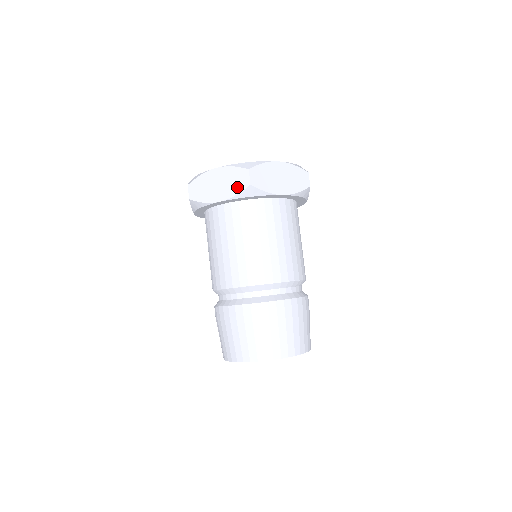
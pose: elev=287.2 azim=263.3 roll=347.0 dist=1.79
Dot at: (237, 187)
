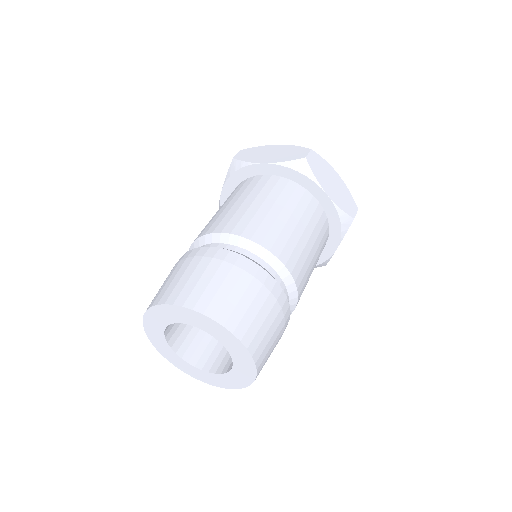
Dot at: (290, 157)
